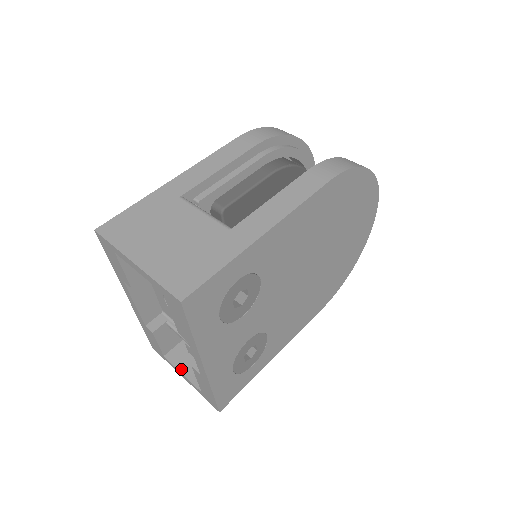
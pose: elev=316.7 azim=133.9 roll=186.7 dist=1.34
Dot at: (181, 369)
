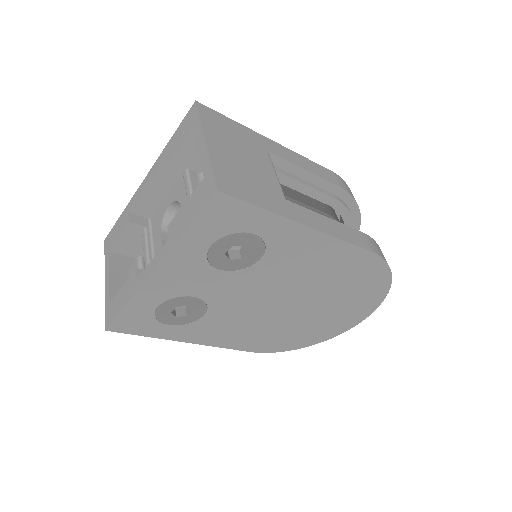
Dot at: (112, 272)
